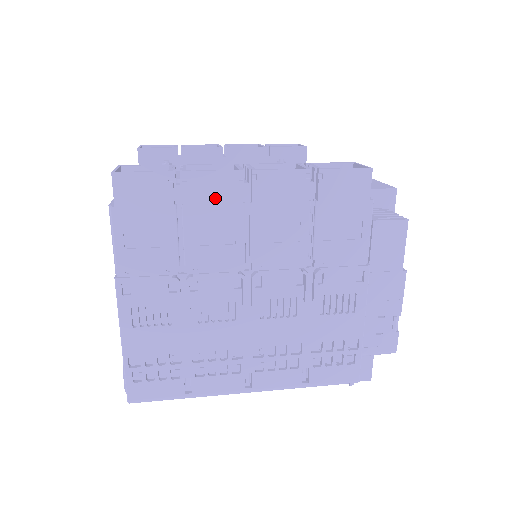
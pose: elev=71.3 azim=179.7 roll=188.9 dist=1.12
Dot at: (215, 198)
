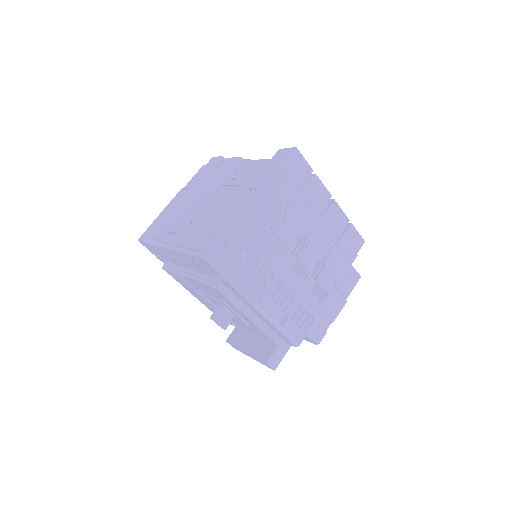
Dot at: (317, 196)
